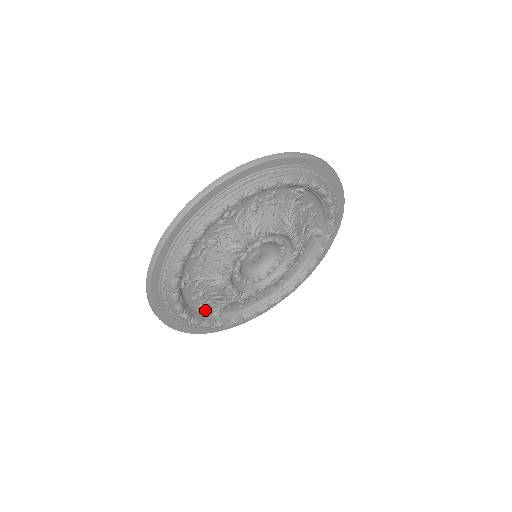
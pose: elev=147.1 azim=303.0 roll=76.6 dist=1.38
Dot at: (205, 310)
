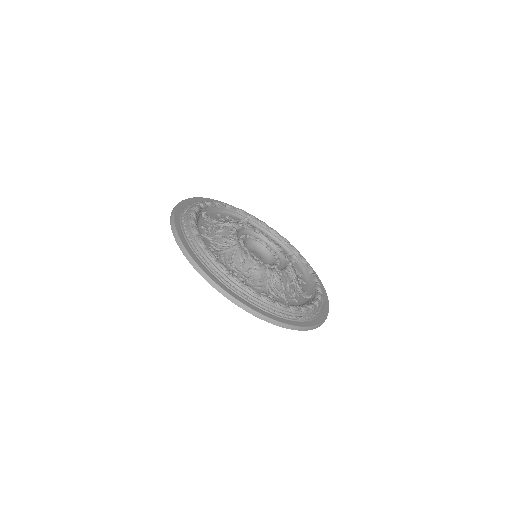
Dot at: occluded
